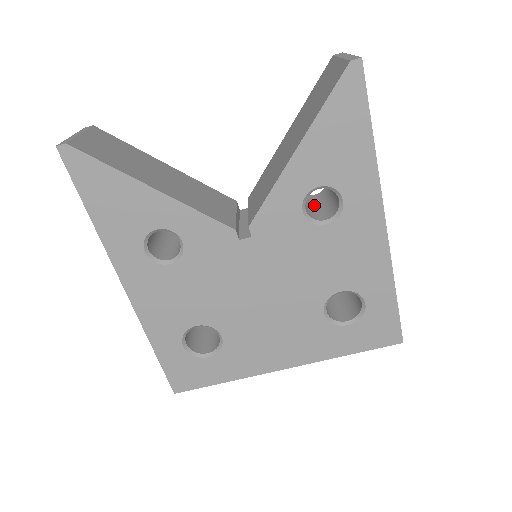
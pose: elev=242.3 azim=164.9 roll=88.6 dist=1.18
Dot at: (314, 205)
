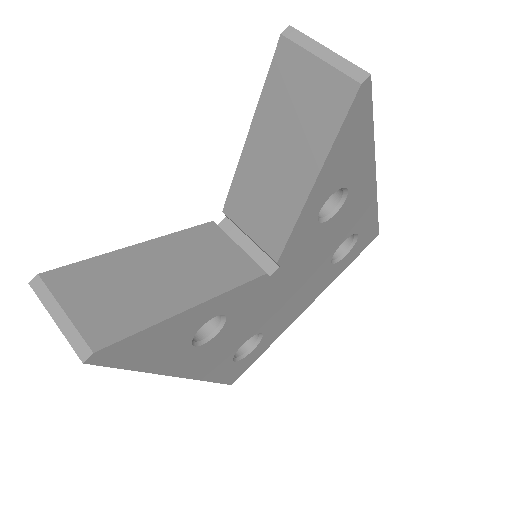
Dot at: occluded
